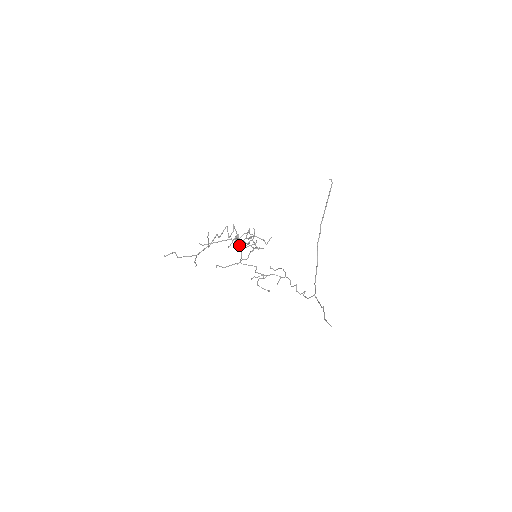
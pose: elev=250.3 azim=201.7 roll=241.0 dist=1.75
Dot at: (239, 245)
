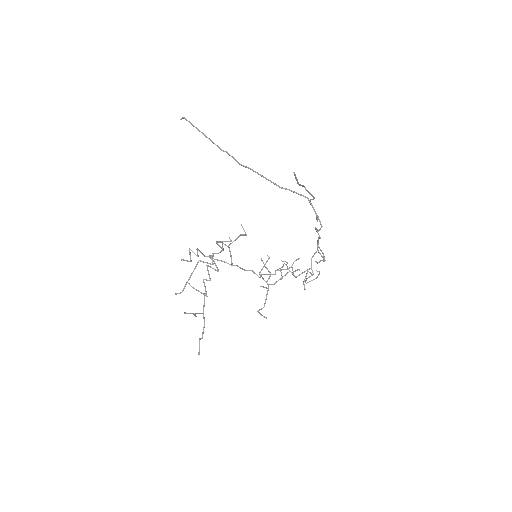
Dot at: occluded
